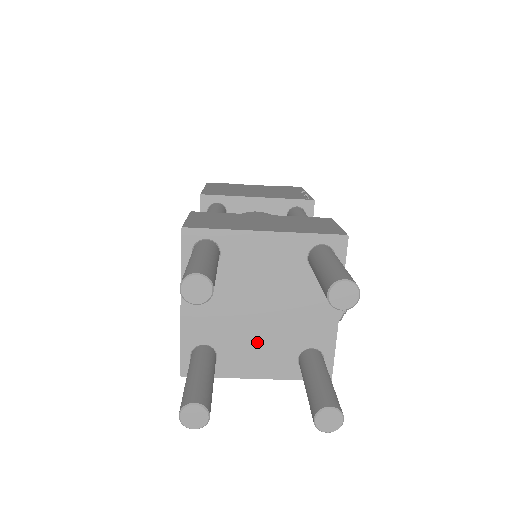
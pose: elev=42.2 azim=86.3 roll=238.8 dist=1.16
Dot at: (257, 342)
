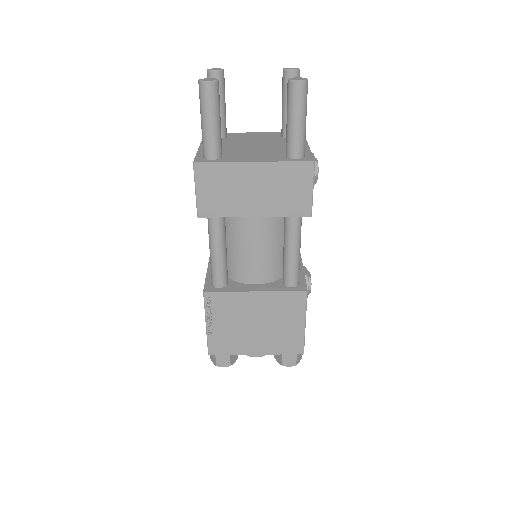
Dot at: (253, 153)
